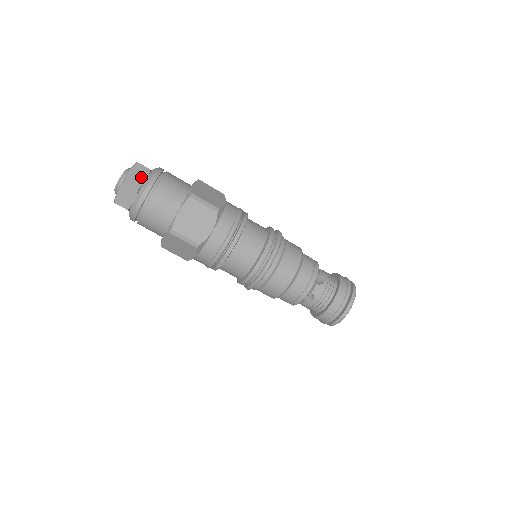
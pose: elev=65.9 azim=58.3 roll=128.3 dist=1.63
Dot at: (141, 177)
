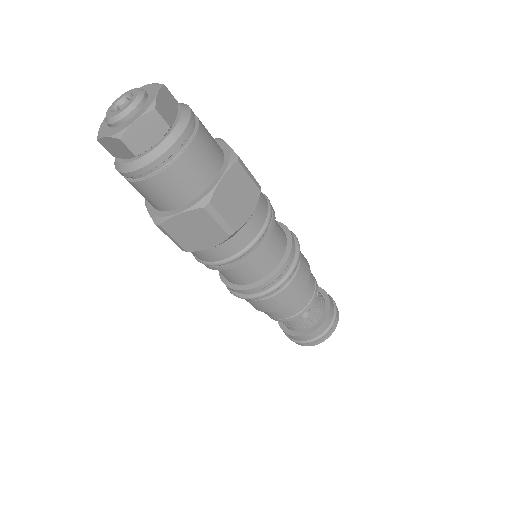
Dot at: (171, 110)
